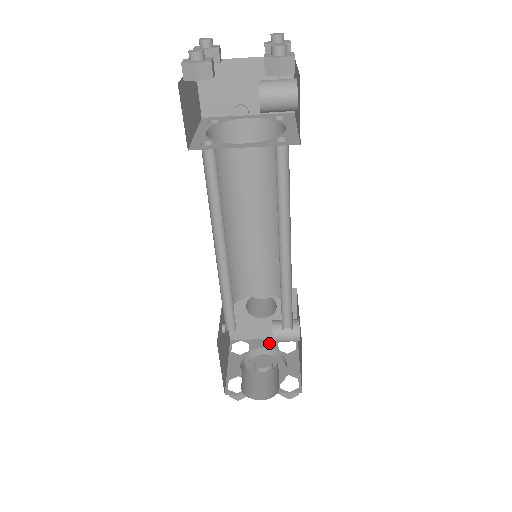
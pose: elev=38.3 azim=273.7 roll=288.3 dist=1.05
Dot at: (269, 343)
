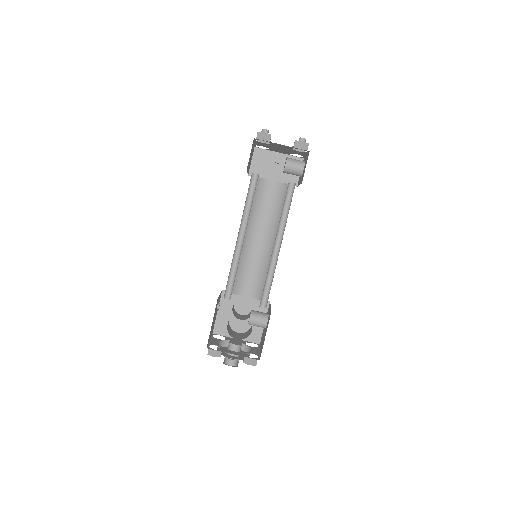
Dot at: (240, 341)
